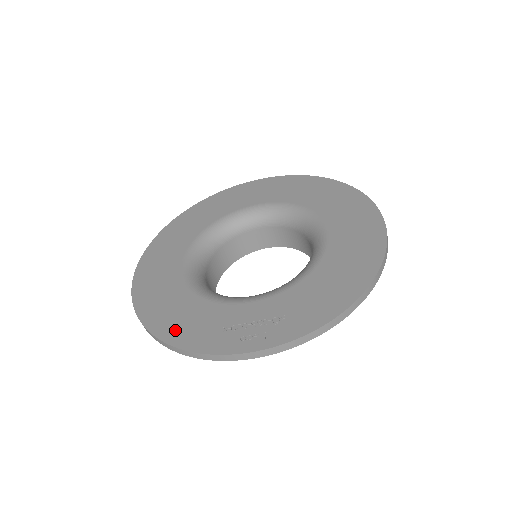
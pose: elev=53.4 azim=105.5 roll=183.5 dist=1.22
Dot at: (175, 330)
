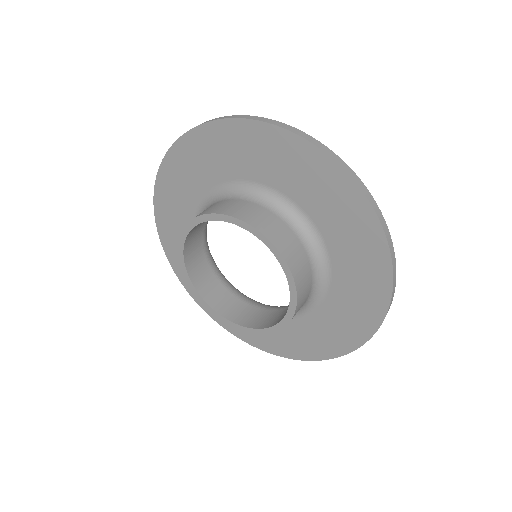
Dot at: occluded
